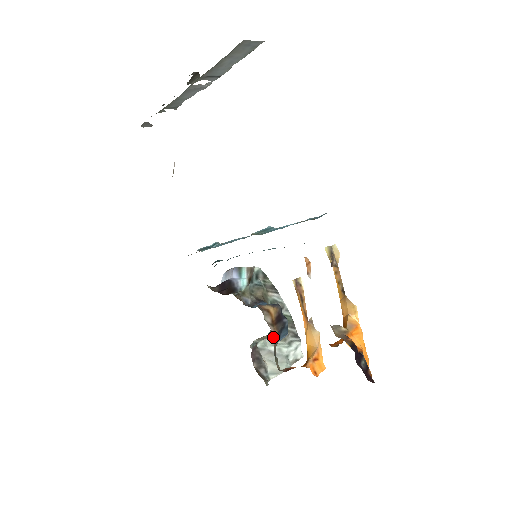
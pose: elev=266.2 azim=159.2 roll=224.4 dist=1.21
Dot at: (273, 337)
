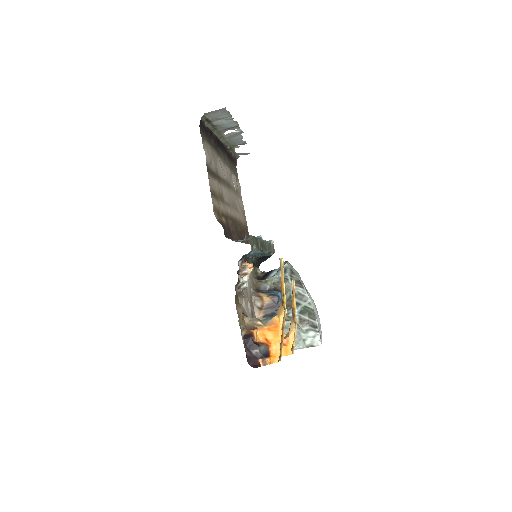
Dot at: occluded
